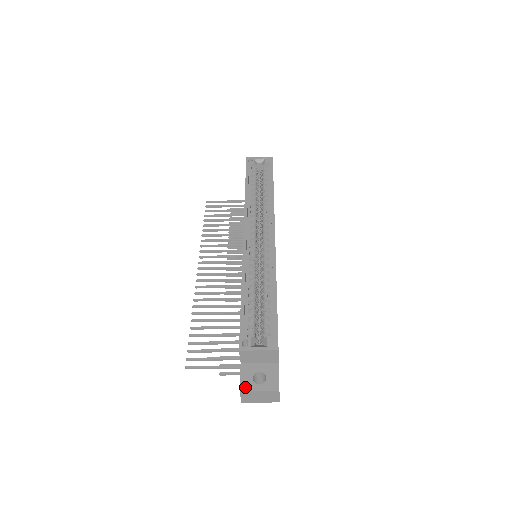
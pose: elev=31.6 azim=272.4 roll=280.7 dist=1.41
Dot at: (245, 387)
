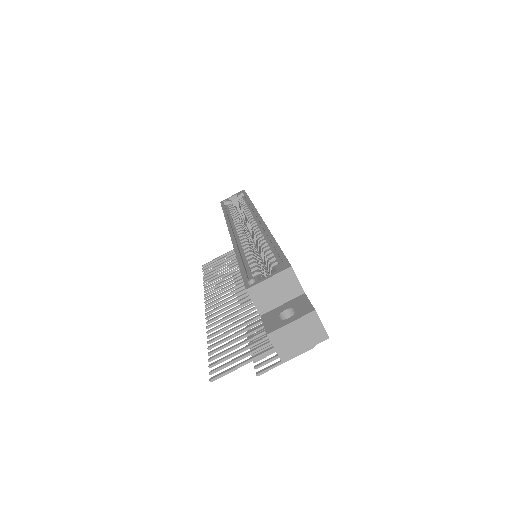
Dot at: (272, 328)
